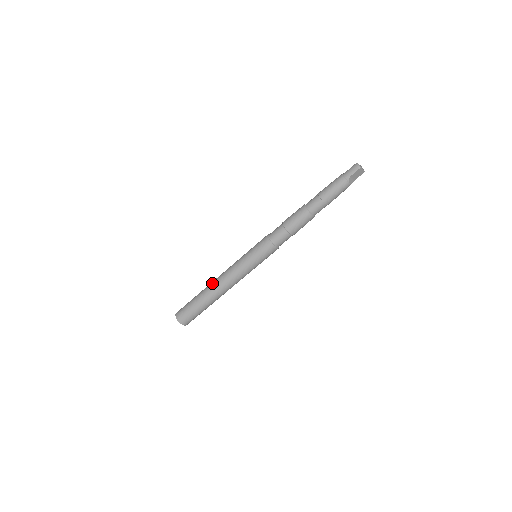
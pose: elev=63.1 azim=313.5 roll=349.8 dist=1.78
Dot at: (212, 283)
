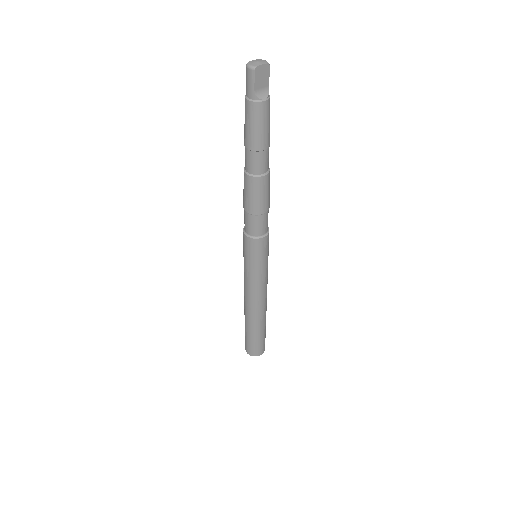
Dot at: (244, 308)
